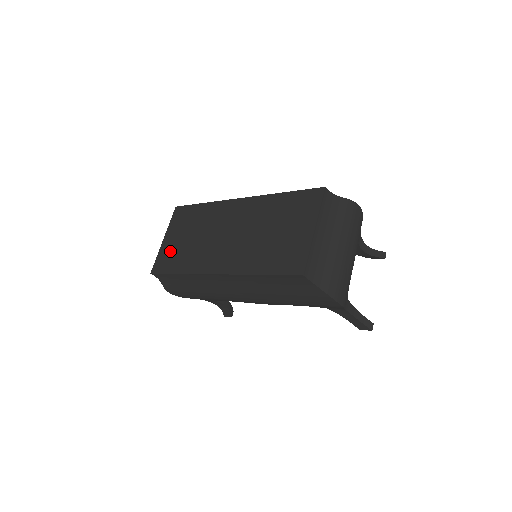
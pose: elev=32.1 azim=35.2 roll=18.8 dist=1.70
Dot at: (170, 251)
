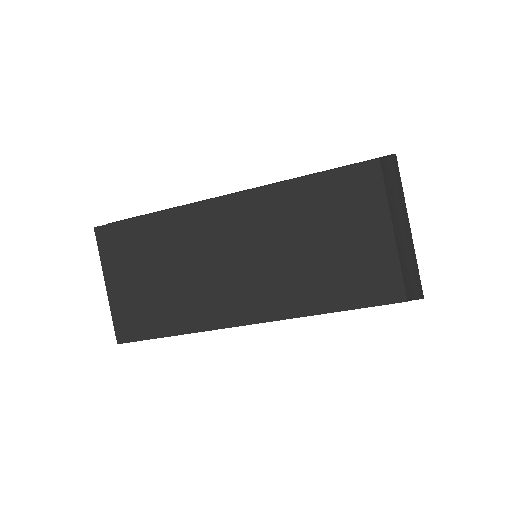
Dot at: (134, 304)
